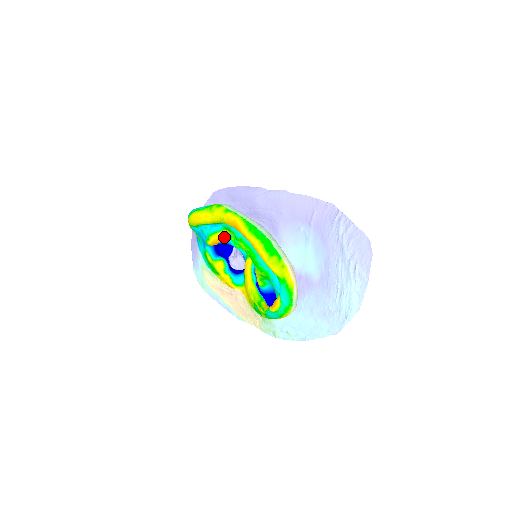
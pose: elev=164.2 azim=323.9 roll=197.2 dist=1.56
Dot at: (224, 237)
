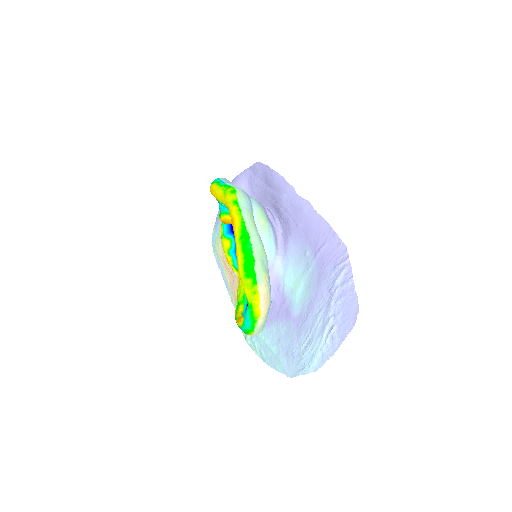
Dot at: occluded
